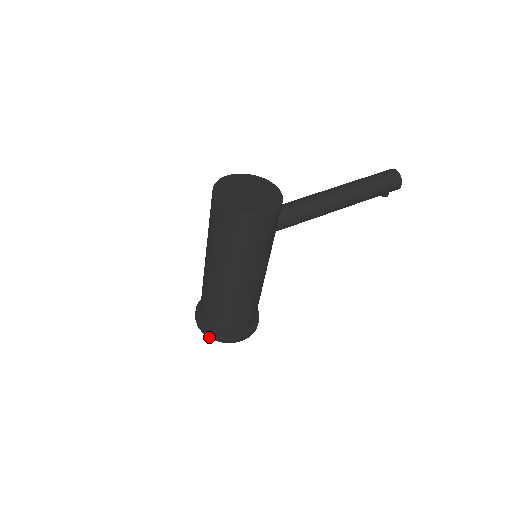
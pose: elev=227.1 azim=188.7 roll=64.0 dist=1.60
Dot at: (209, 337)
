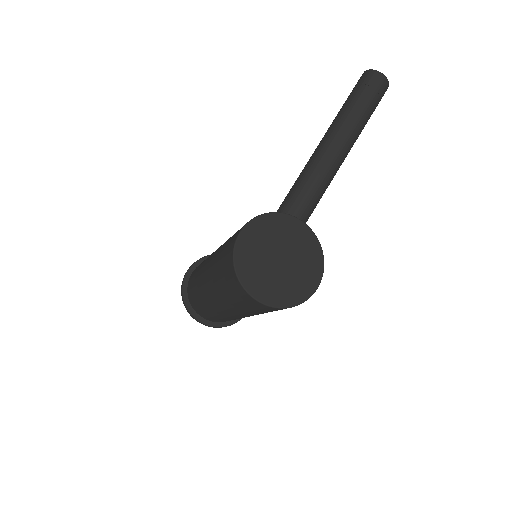
Dot at: occluded
